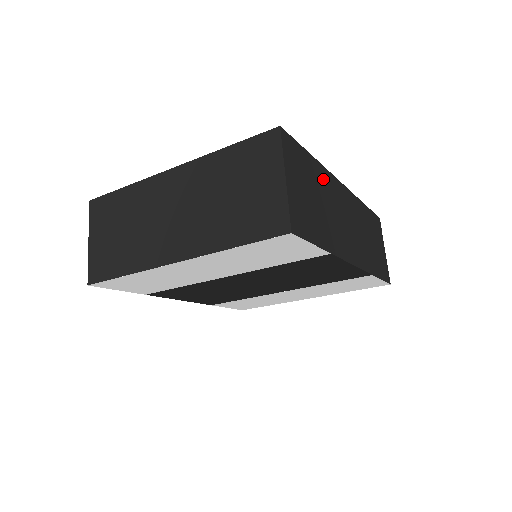
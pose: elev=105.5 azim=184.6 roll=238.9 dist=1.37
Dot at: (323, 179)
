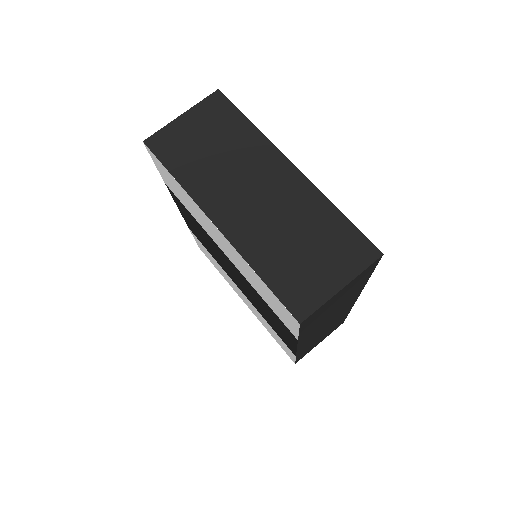
Dot at: (355, 293)
